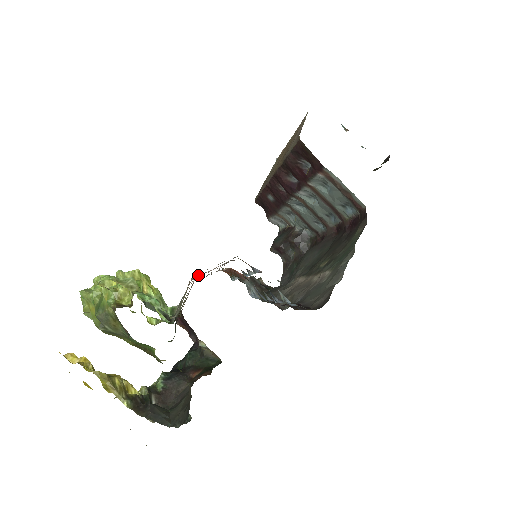
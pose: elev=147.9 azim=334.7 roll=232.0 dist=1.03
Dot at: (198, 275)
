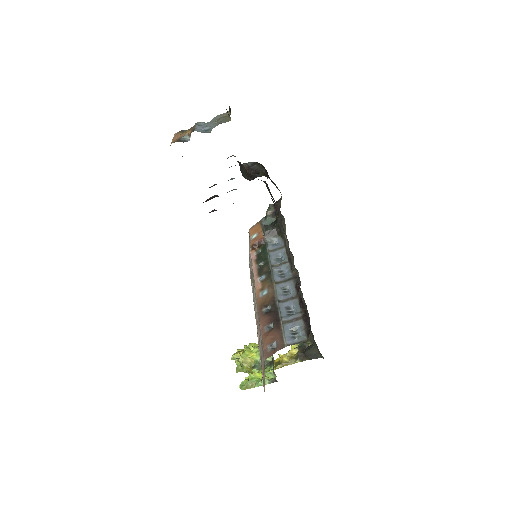
Dot at: (258, 339)
